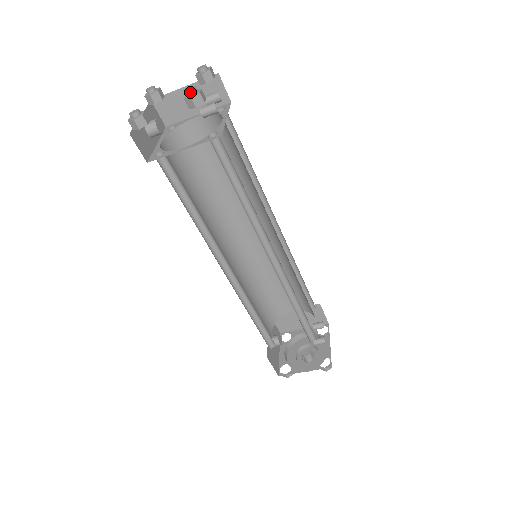
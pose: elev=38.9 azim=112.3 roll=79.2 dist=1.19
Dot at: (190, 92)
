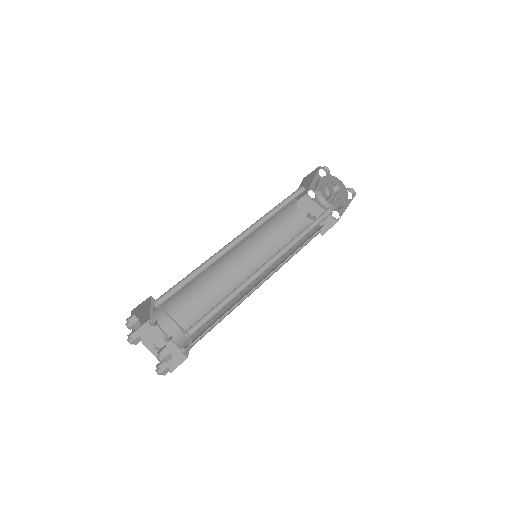
Dot at: occluded
